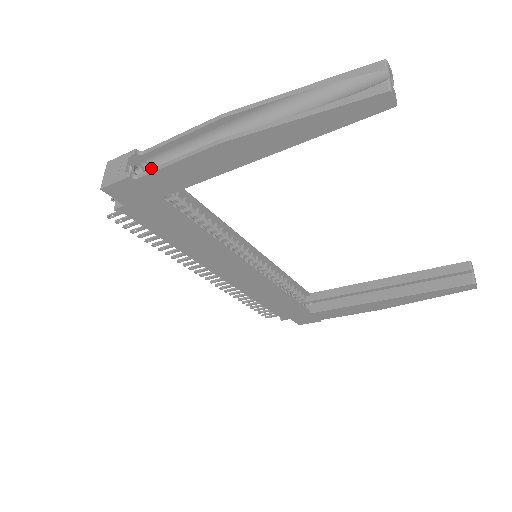
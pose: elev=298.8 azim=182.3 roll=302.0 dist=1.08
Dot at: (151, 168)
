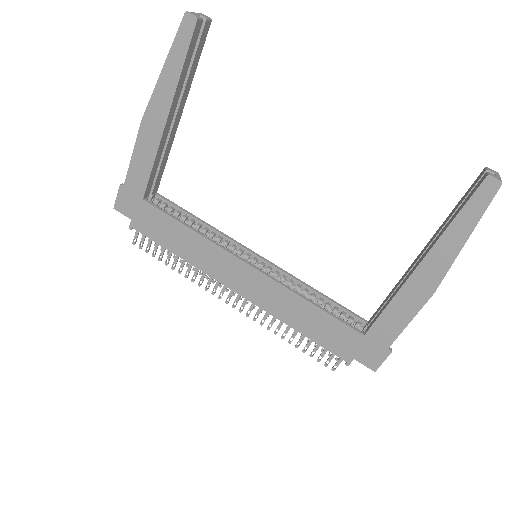
Dot at: occluded
